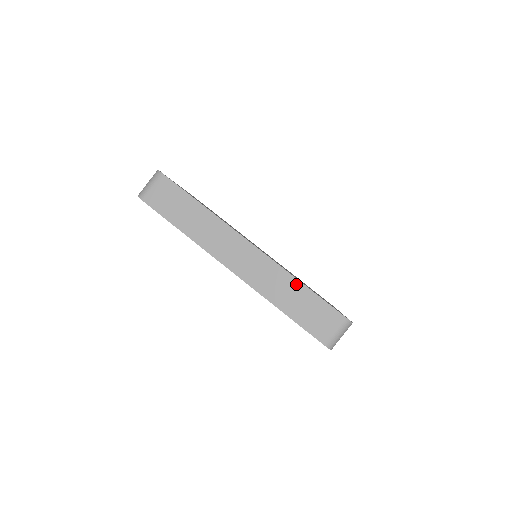
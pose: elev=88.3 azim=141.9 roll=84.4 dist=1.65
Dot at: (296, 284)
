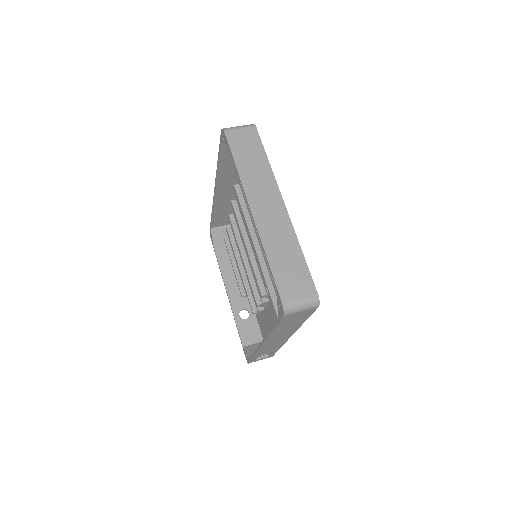
Dot at: occluded
